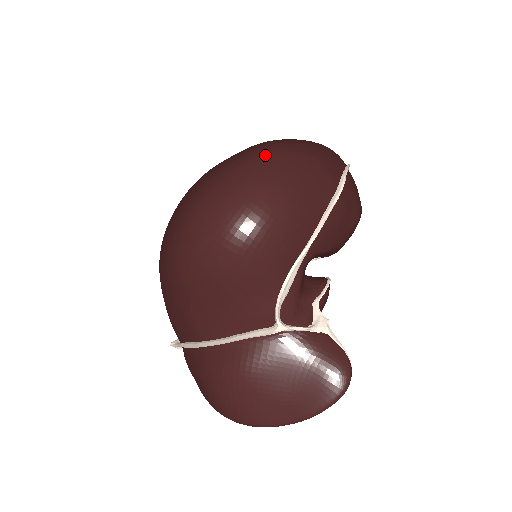
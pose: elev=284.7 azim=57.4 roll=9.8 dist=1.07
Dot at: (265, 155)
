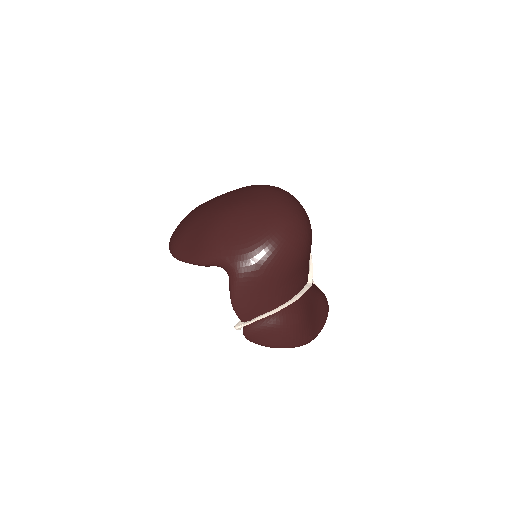
Dot at: (287, 193)
